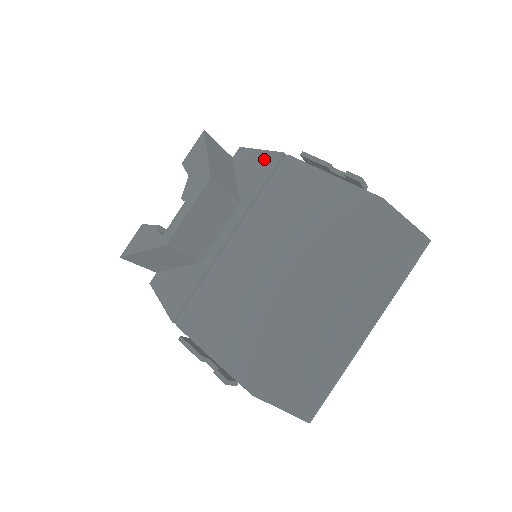
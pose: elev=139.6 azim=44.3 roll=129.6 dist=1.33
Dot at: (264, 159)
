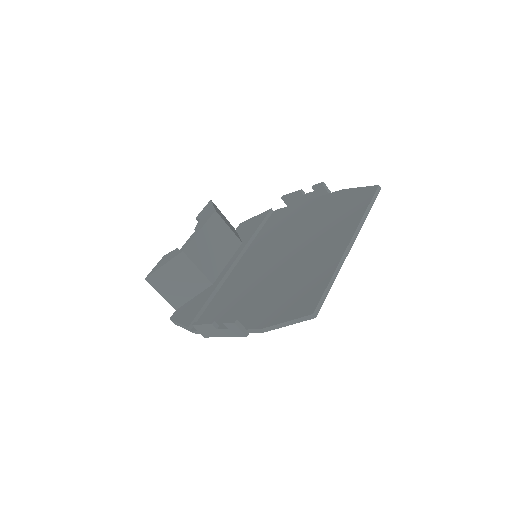
Dot at: (258, 218)
